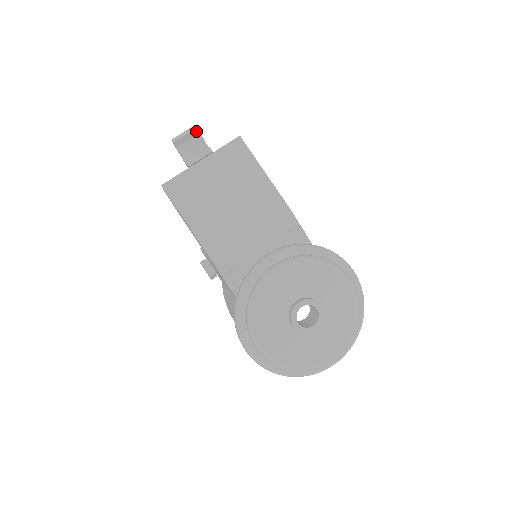
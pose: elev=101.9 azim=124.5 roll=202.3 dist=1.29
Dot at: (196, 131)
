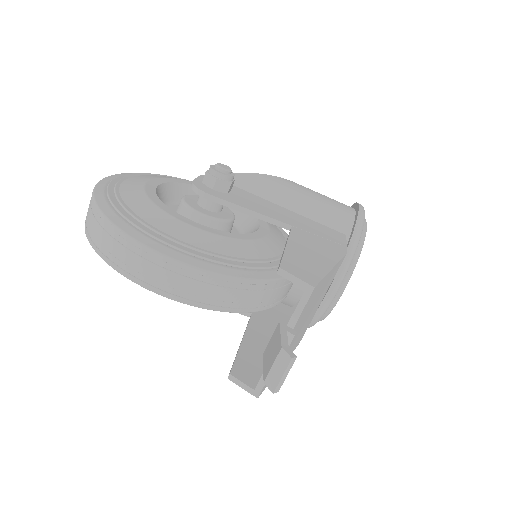
Dot at: (291, 357)
